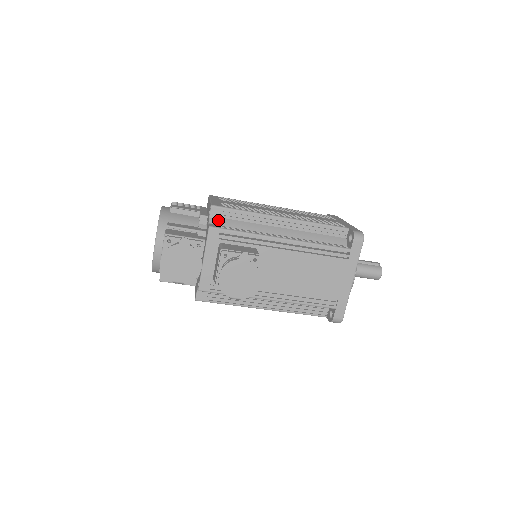
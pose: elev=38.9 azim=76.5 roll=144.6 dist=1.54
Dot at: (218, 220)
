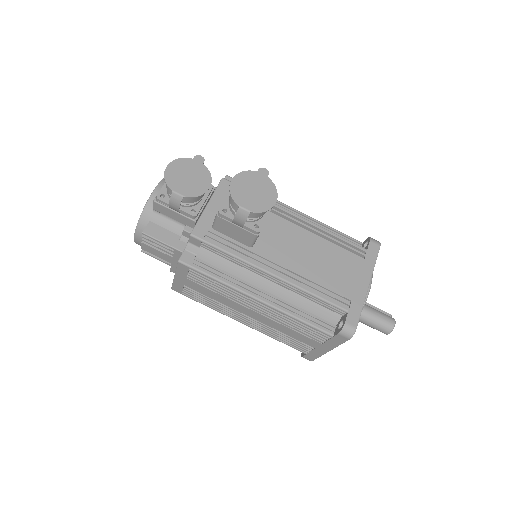
Dot at: occluded
